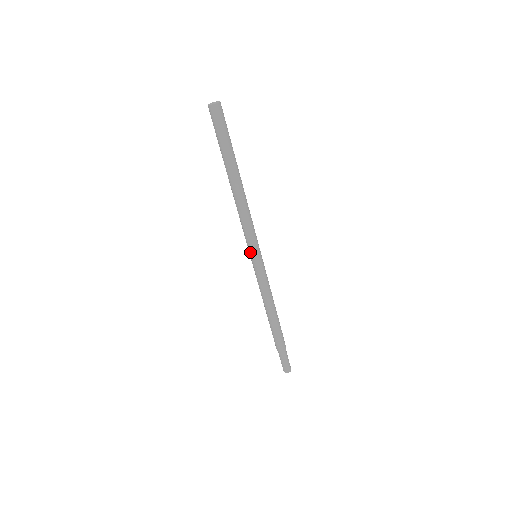
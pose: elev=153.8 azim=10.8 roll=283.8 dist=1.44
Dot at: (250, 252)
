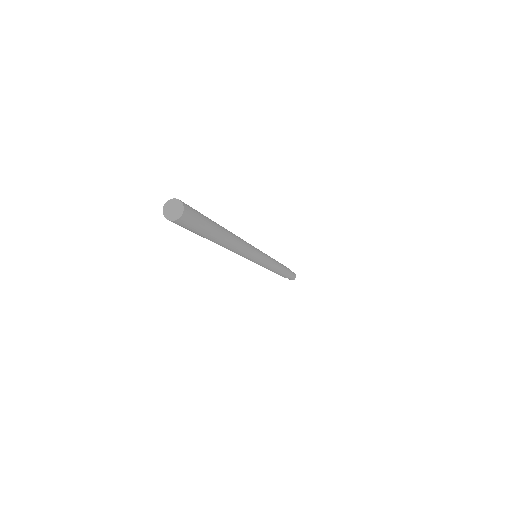
Dot at: occluded
